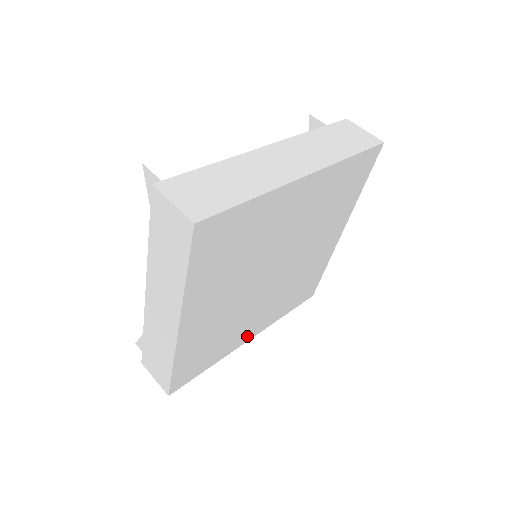
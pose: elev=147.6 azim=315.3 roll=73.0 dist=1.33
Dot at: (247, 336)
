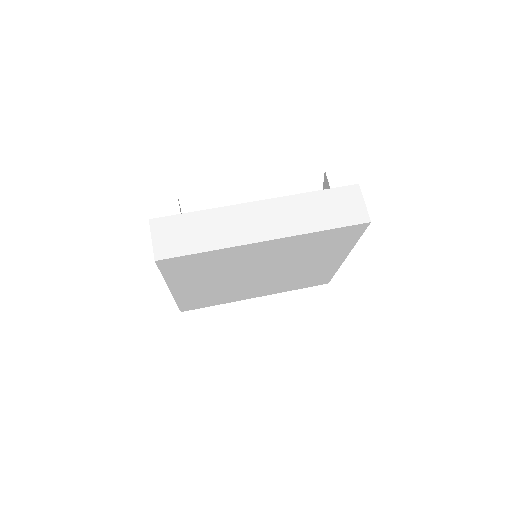
Dot at: (251, 296)
